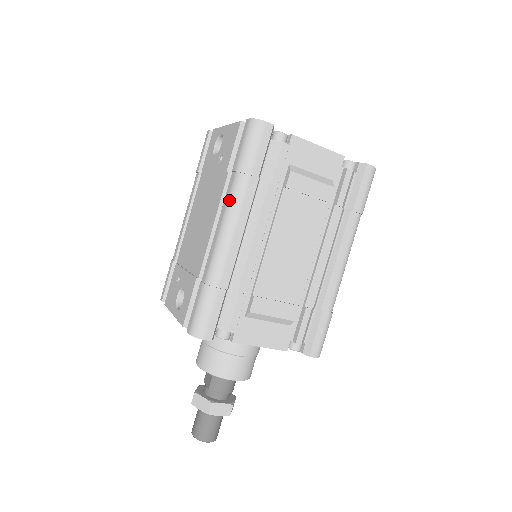
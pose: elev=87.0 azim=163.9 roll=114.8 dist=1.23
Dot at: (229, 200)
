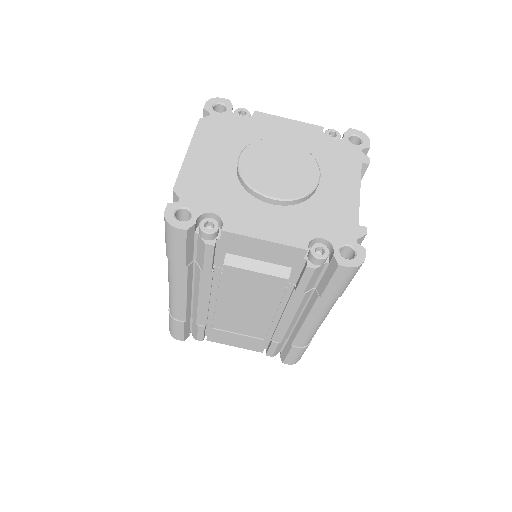
Dot at: (168, 269)
